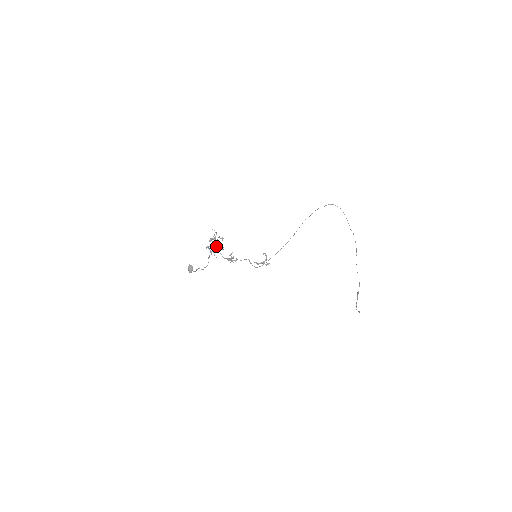
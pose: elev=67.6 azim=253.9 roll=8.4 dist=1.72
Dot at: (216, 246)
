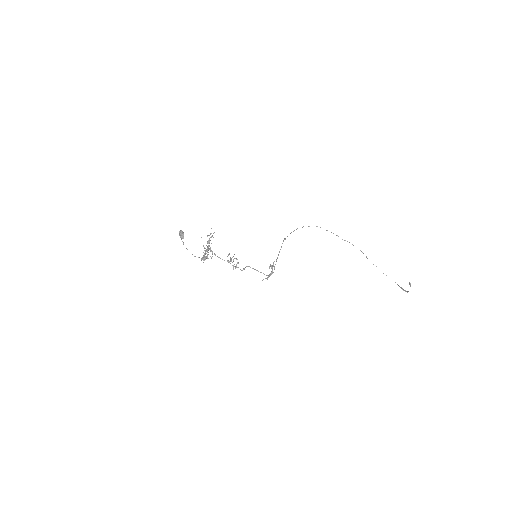
Dot at: (209, 246)
